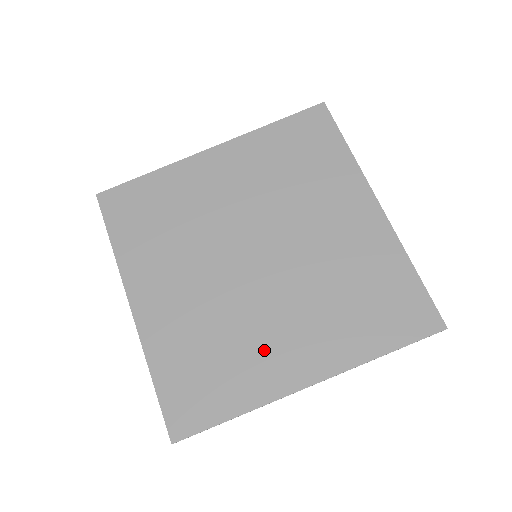
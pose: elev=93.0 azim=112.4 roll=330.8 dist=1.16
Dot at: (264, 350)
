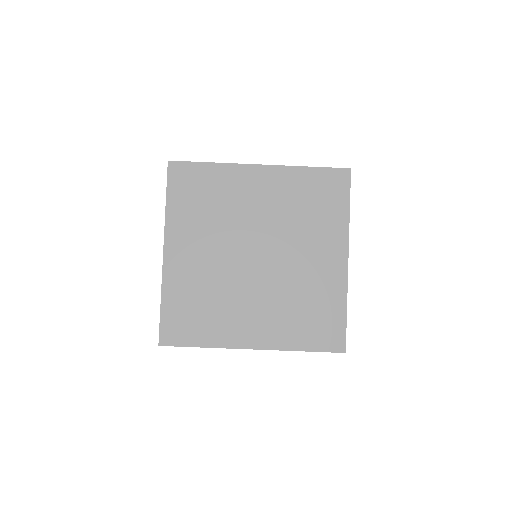
Dot at: (235, 317)
